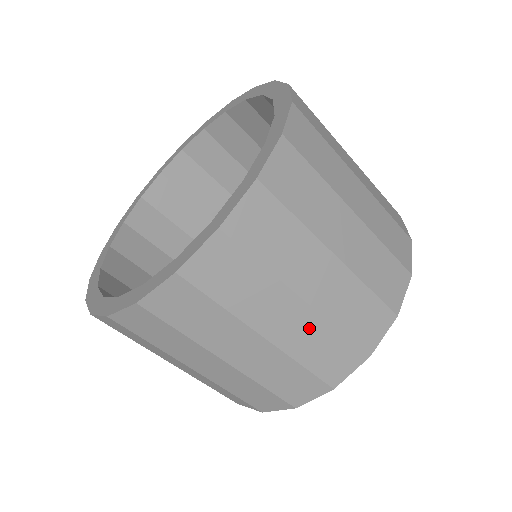
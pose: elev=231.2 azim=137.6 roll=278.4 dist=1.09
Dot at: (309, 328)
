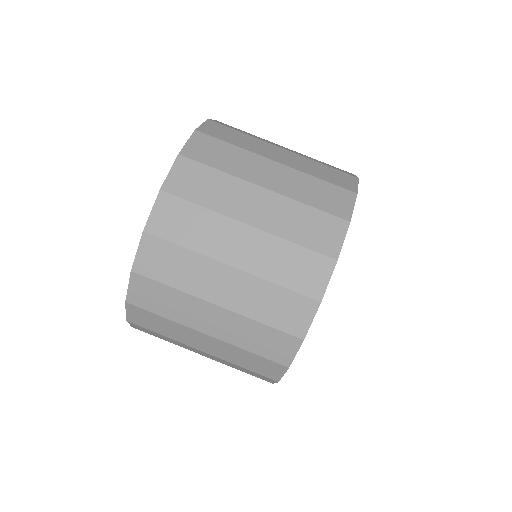
Dot at: (300, 160)
